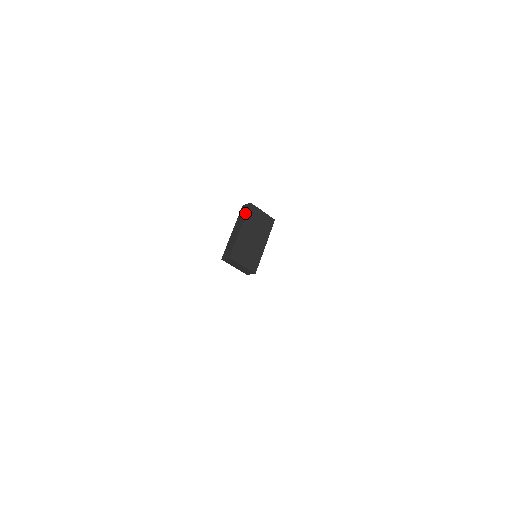
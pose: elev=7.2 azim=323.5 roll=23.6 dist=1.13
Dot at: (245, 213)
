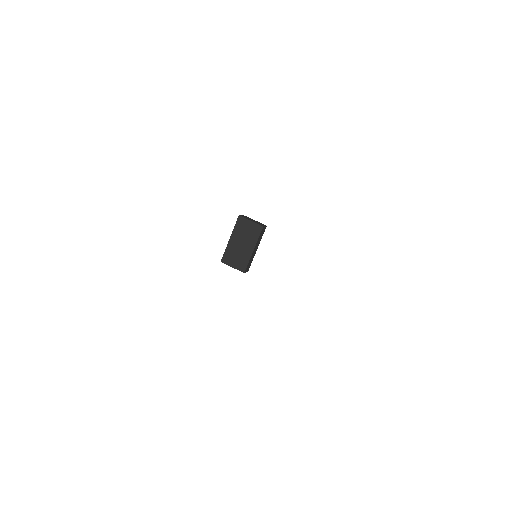
Dot at: (235, 224)
